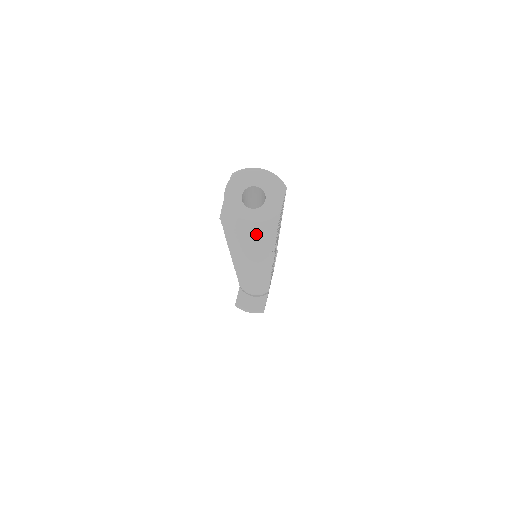
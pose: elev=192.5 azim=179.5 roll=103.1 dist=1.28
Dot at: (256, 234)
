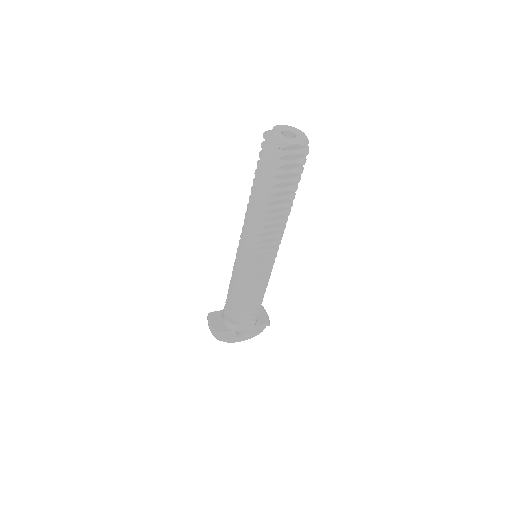
Dot at: (270, 142)
